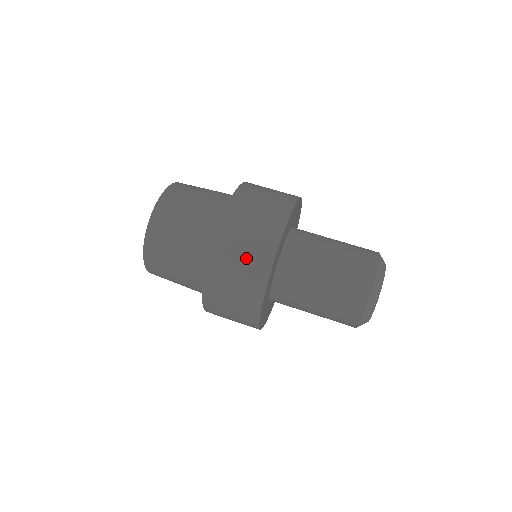
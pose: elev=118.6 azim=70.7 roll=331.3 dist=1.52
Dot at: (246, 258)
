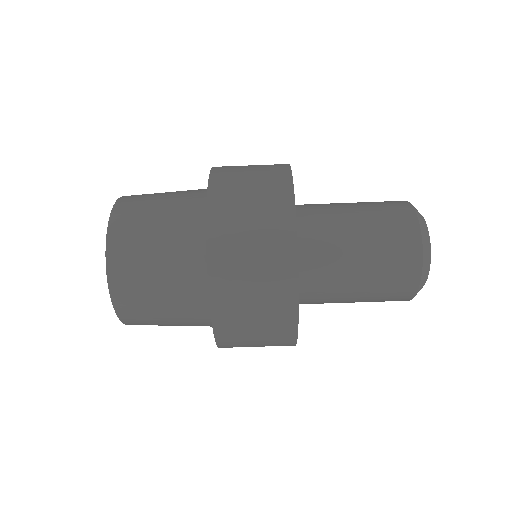
Dot at: (259, 258)
